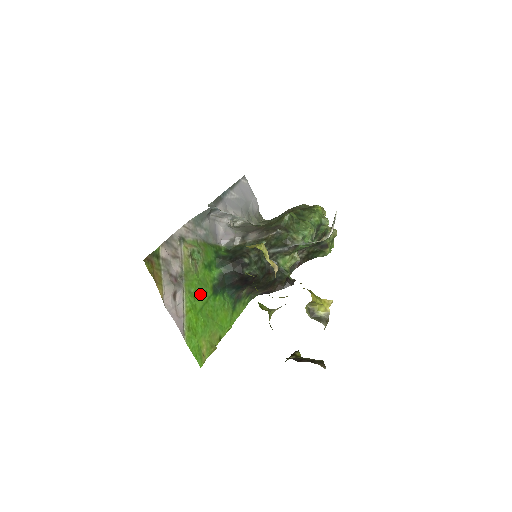
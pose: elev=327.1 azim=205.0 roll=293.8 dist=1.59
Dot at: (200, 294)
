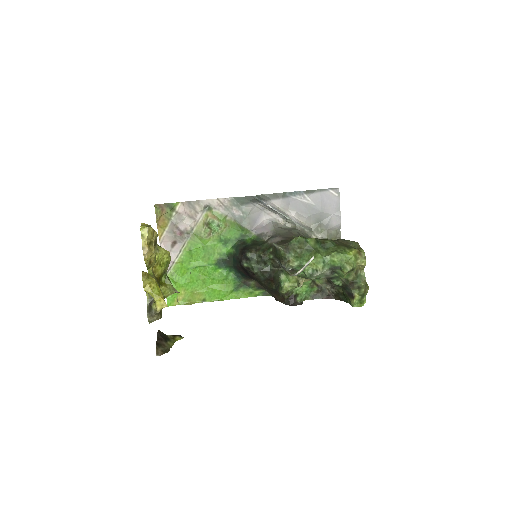
Dot at: (201, 257)
